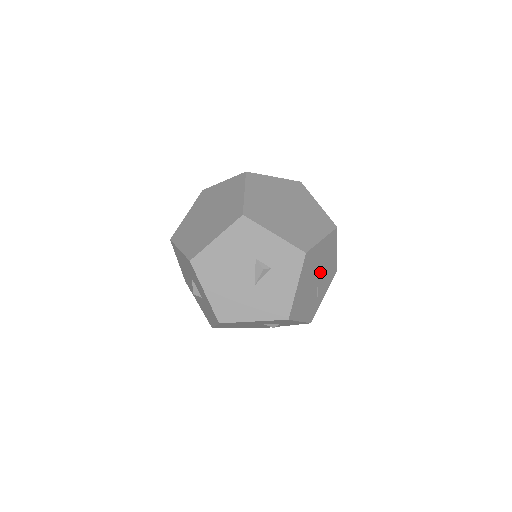
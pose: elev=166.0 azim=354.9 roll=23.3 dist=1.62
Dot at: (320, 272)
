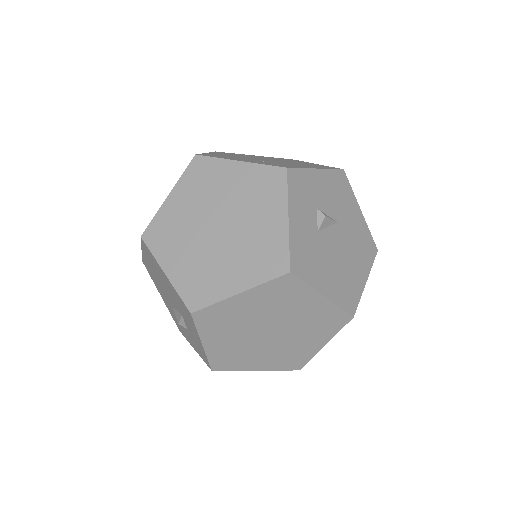
Dot at: occluded
